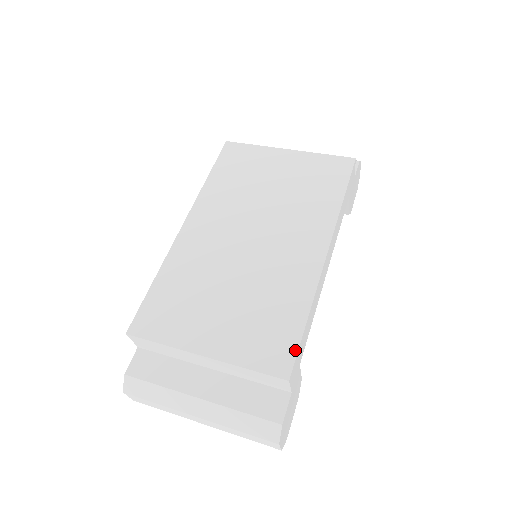
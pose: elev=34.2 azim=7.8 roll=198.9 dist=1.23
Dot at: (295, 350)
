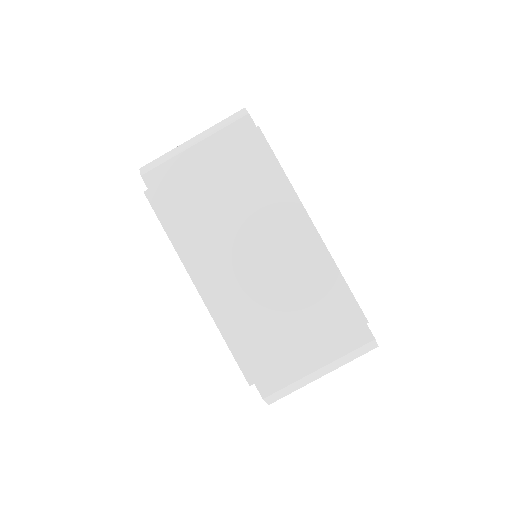
Dot at: (355, 303)
